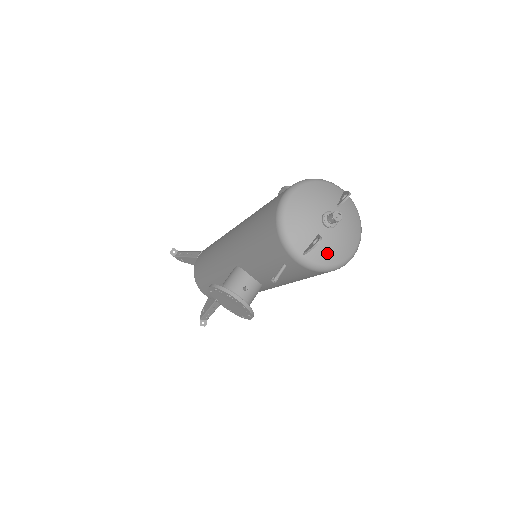
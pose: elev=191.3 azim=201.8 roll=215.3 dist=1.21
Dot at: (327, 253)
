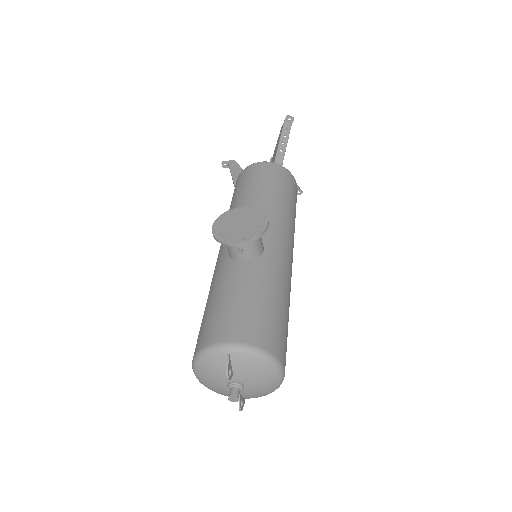
Dot at: (258, 395)
